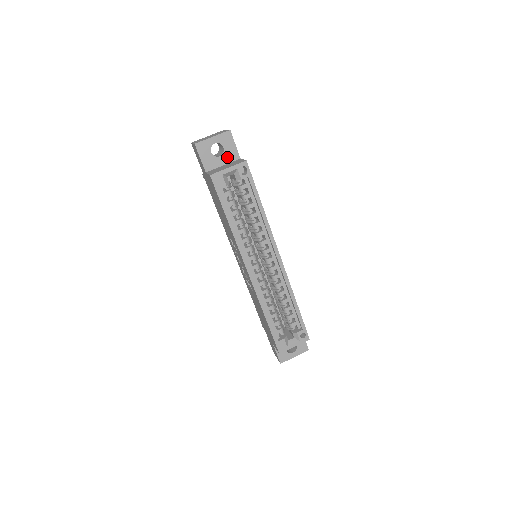
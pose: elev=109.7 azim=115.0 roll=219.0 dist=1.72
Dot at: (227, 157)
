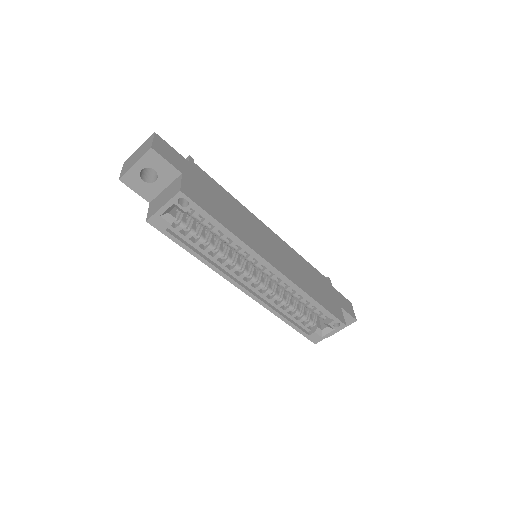
Dot at: (165, 178)
